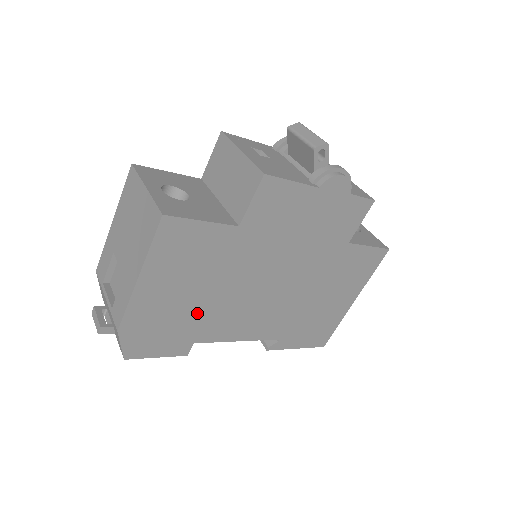
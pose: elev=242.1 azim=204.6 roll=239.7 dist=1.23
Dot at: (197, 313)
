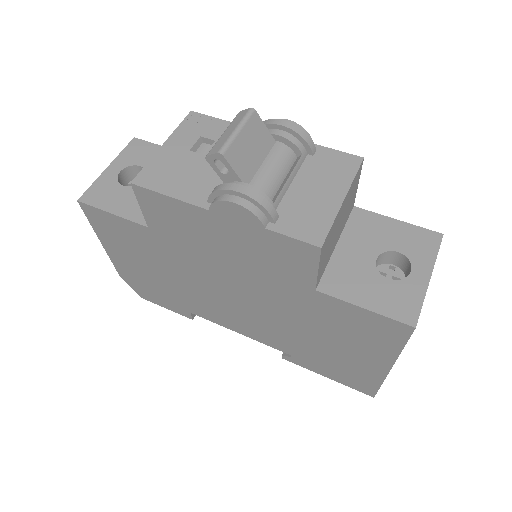
Dot at: (173, 289)
